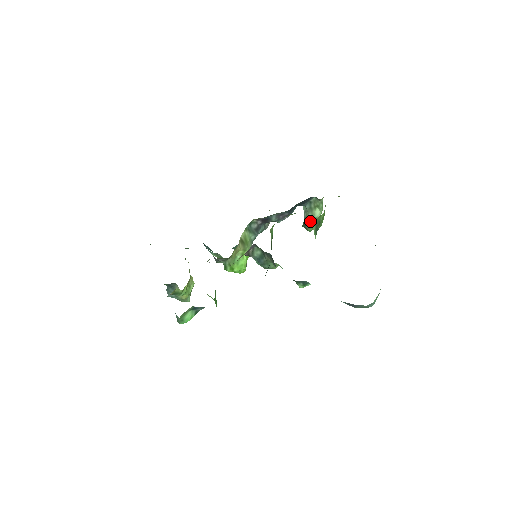
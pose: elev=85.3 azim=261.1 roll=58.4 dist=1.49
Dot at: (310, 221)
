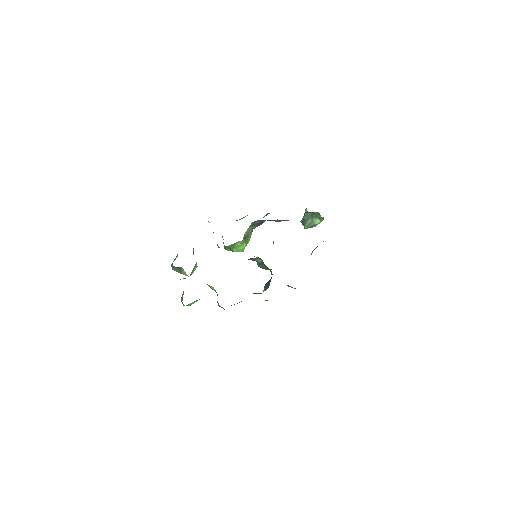
Dot at: (309, 225)
